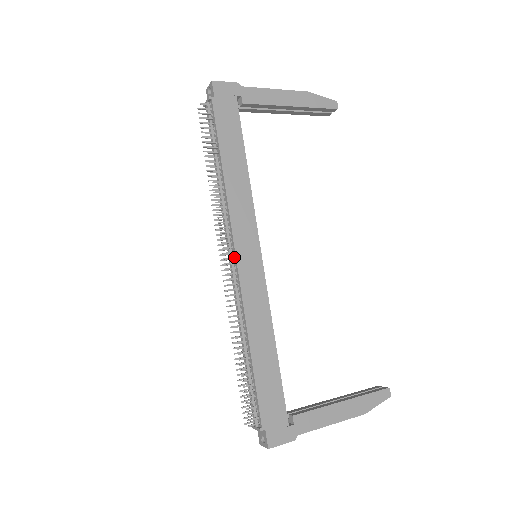
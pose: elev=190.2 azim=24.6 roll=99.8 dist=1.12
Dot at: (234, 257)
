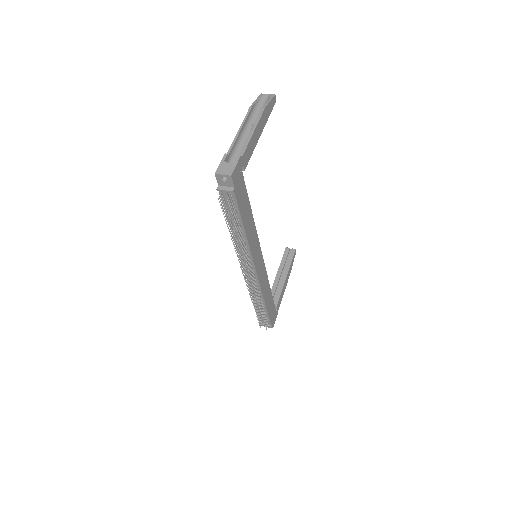
Dot at: (254, 272)
